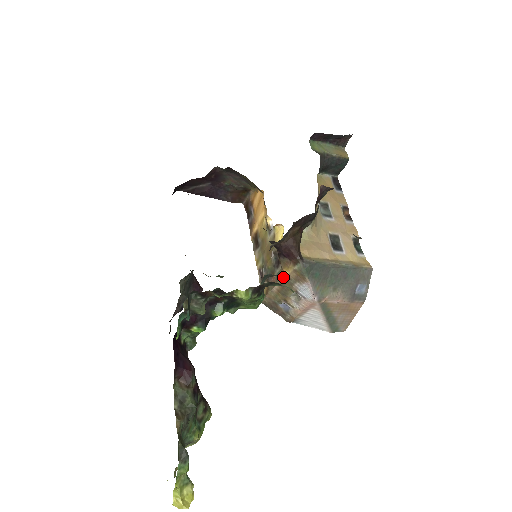
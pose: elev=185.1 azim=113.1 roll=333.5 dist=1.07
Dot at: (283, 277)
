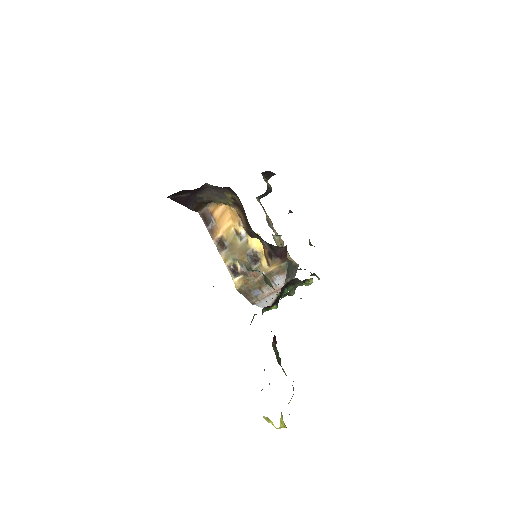
Dot at: (269, 271)
